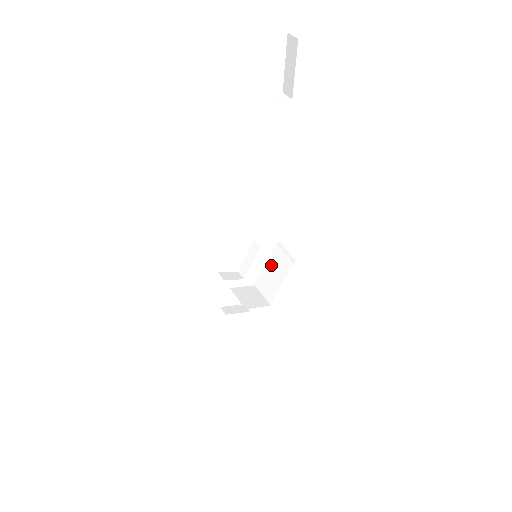
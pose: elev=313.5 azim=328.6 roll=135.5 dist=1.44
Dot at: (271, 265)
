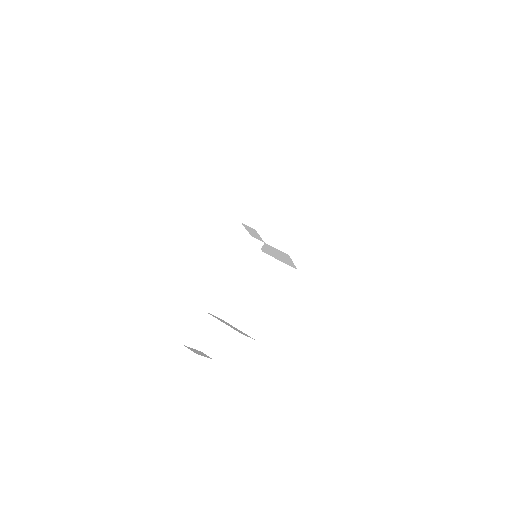
Dot at: (253, 284)
